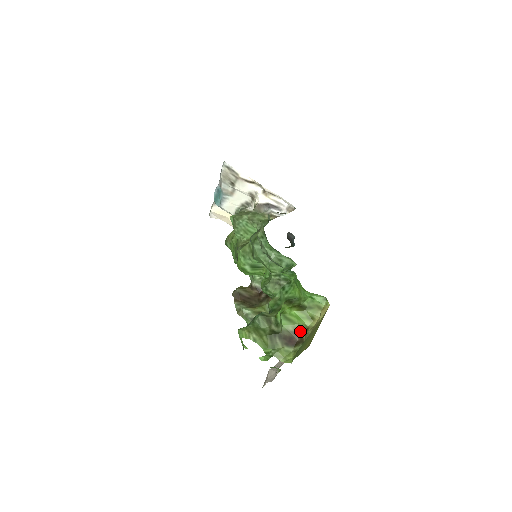
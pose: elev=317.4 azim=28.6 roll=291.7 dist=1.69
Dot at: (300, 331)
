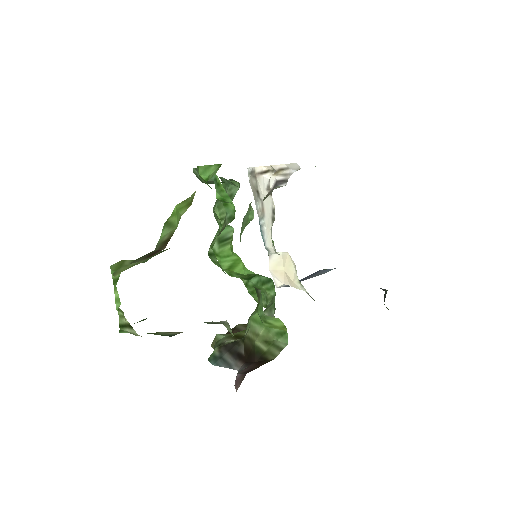
Dot at: (173, 233)
